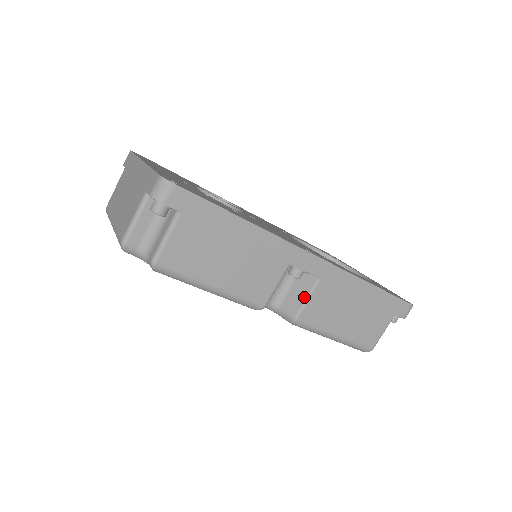
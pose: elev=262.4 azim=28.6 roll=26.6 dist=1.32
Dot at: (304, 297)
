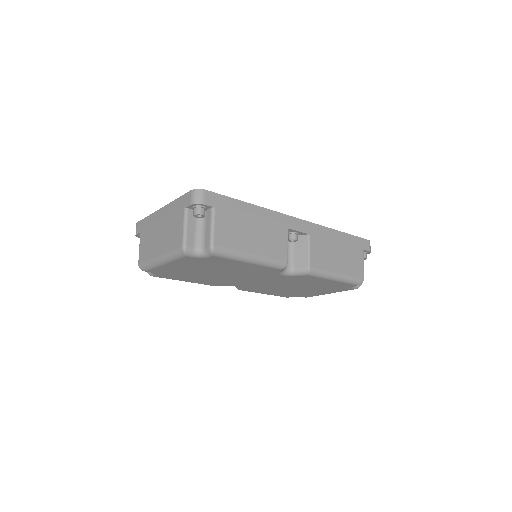
Dot at: (306, 251)
